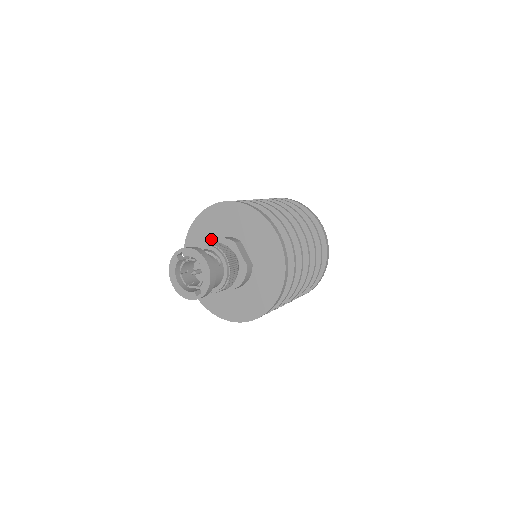
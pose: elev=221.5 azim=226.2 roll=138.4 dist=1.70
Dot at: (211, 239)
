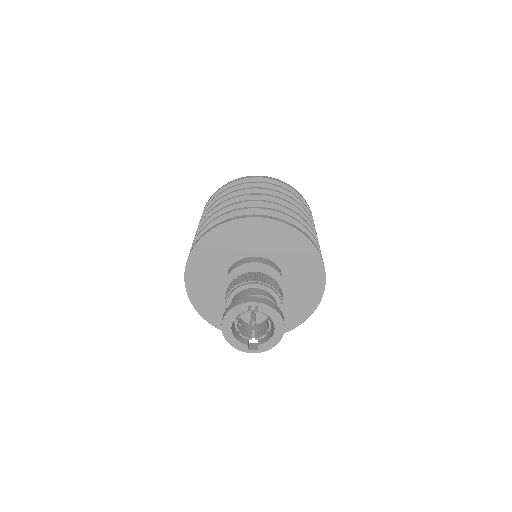
Dot at: (244, 250)
